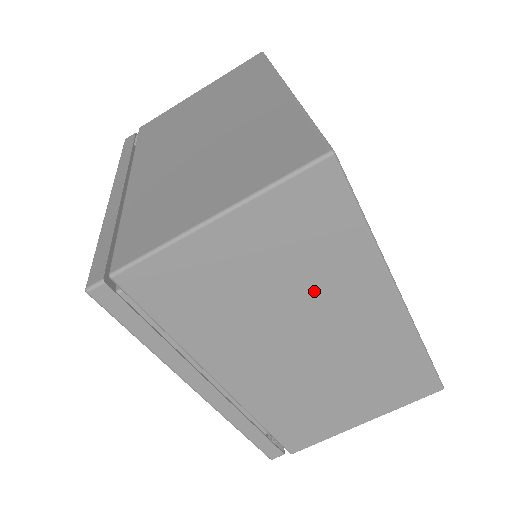
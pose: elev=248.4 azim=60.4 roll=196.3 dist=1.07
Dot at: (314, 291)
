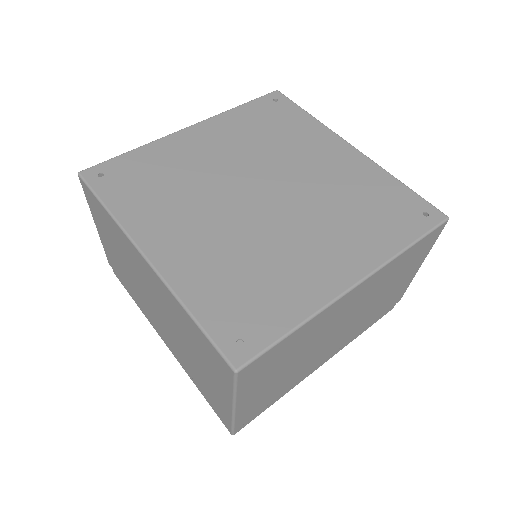
Dot at: (311, 340)
